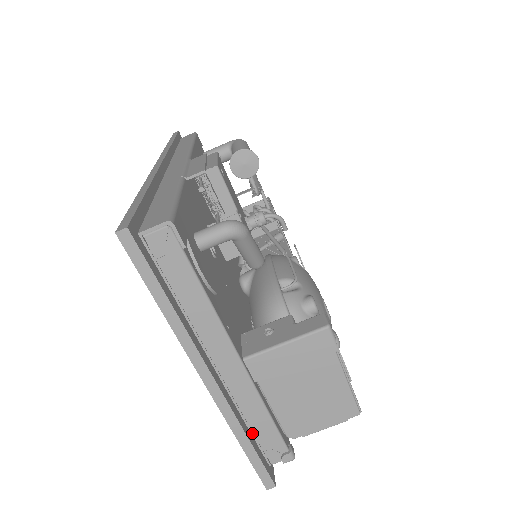
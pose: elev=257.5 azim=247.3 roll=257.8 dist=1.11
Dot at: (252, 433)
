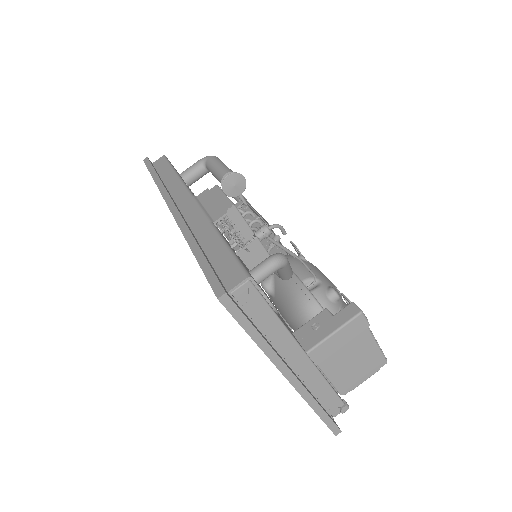
Dot at: (319, 401)
